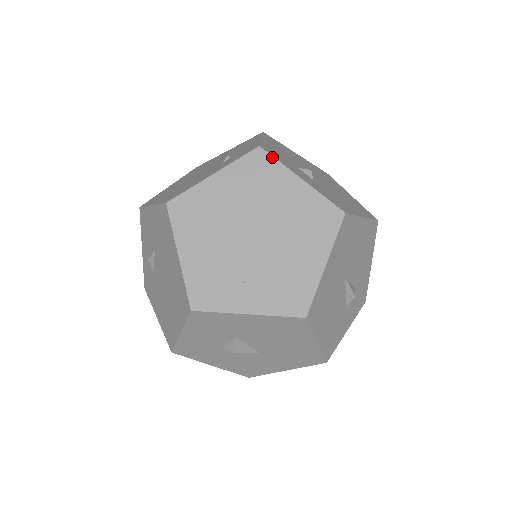
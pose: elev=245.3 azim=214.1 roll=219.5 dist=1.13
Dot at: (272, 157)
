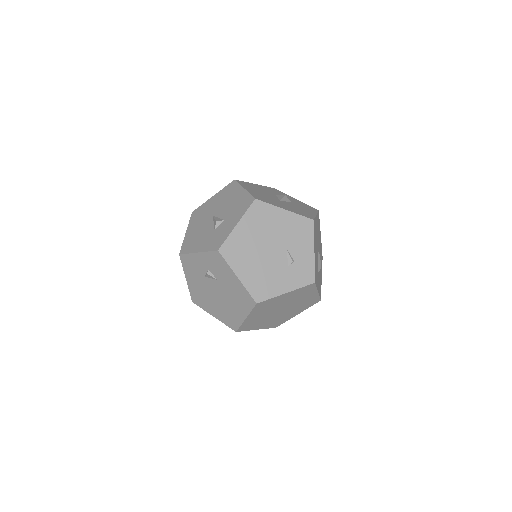
Dot at: (316, 286)
